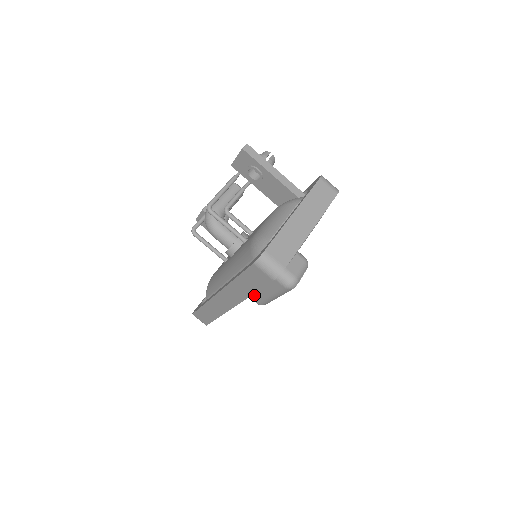
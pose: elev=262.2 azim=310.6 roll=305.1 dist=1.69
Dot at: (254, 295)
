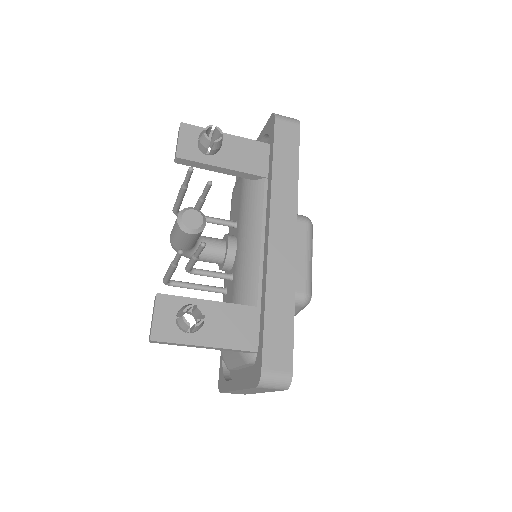
Dot at: occluded
